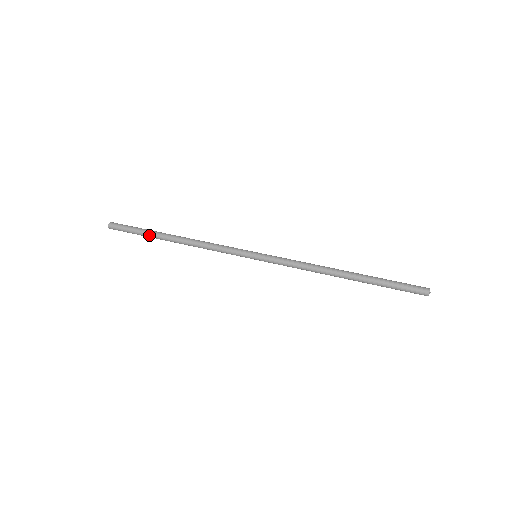
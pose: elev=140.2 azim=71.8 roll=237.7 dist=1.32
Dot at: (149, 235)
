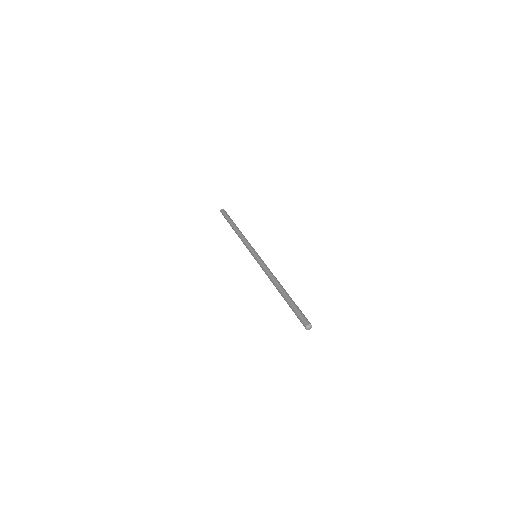
Dot at: occluded
